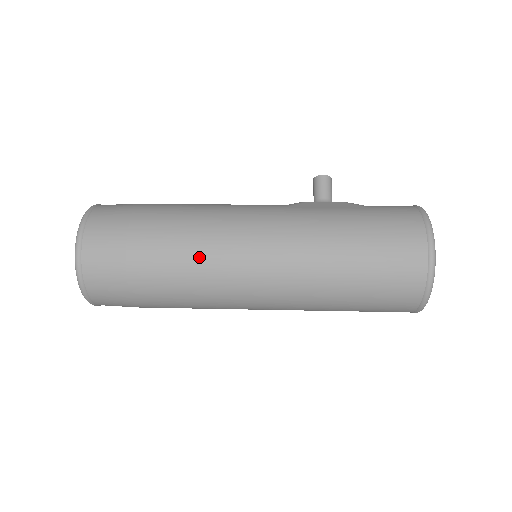
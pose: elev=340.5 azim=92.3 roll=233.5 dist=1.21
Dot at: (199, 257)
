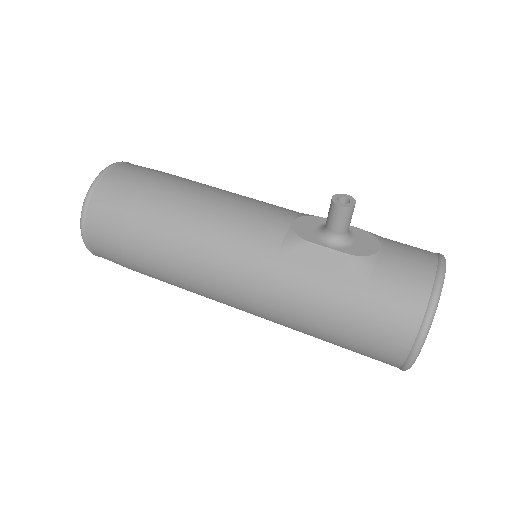
Dot at: (185, 285)
